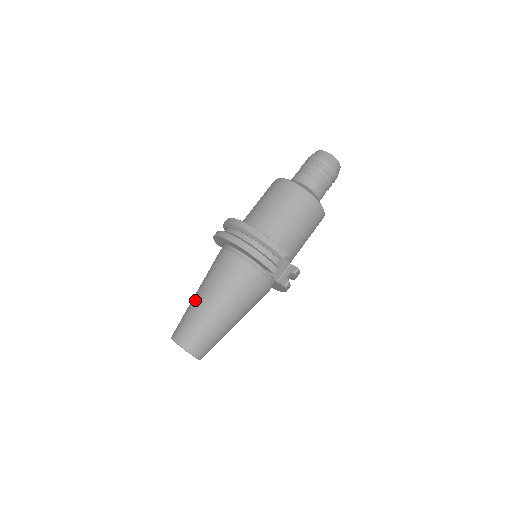
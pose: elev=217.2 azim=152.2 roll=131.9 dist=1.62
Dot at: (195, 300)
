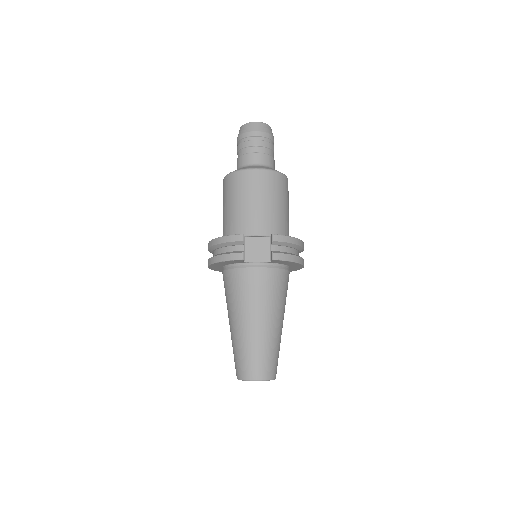
Dot at: occluded
